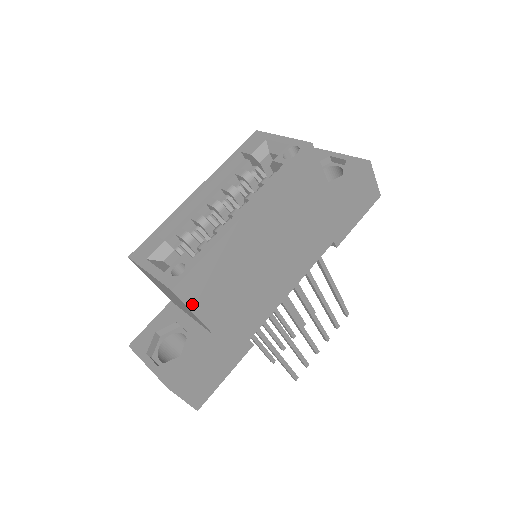
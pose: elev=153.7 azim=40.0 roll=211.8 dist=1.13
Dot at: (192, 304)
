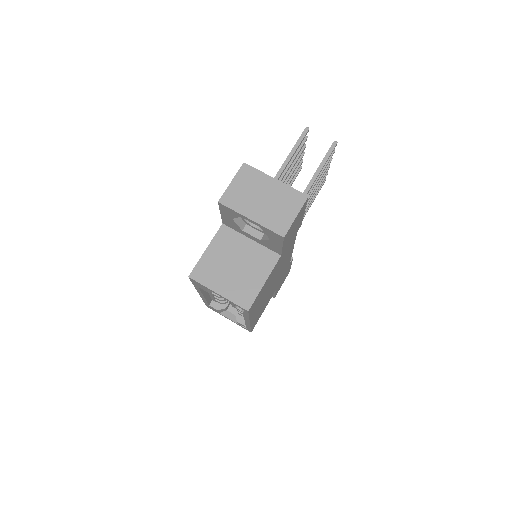
Dot at: (260, 316)
